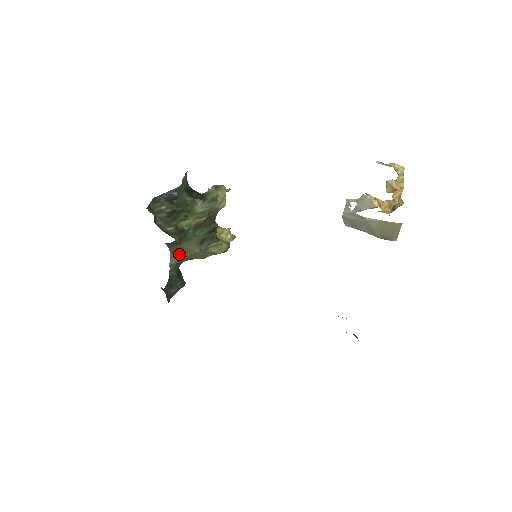
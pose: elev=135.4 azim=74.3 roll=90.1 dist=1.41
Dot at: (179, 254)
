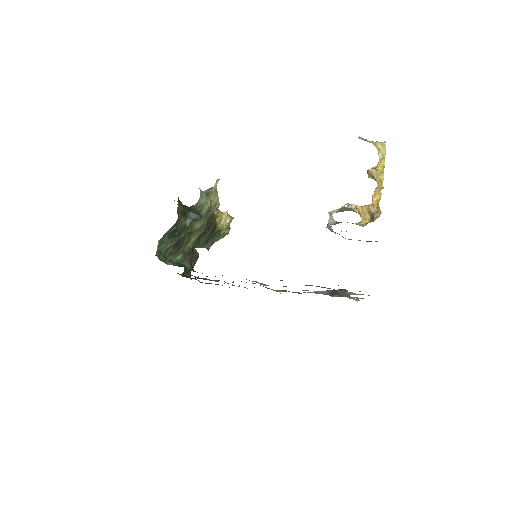
Dot at: occluded
